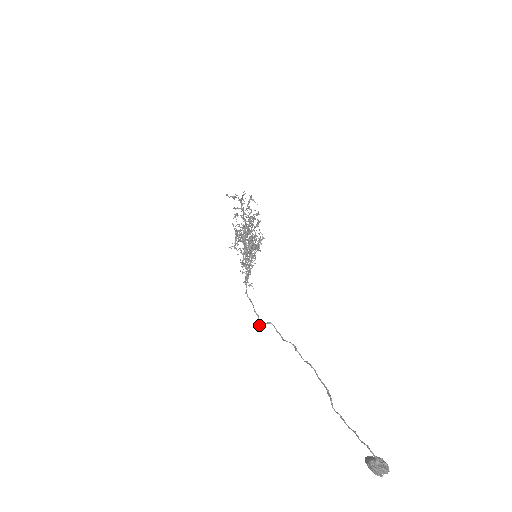
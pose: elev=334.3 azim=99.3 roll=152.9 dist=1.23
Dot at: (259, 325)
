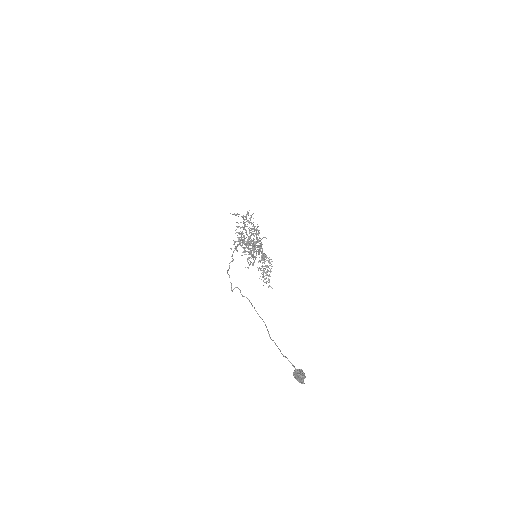
Dot at: (231, 290)
